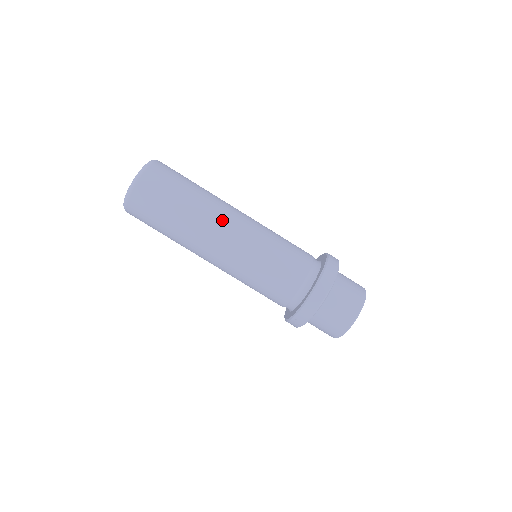
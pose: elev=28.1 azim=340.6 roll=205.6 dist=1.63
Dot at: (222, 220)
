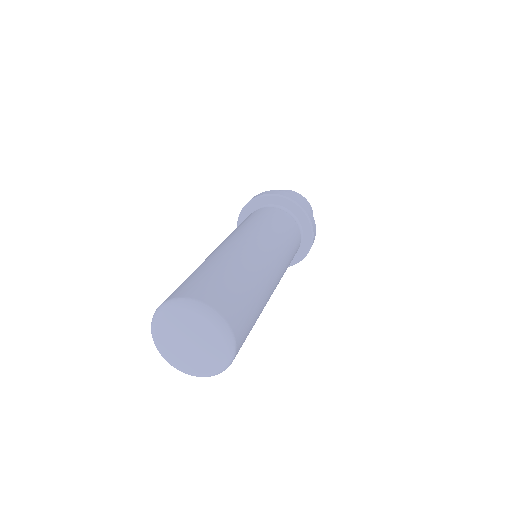
Dot at: (274, 283)
